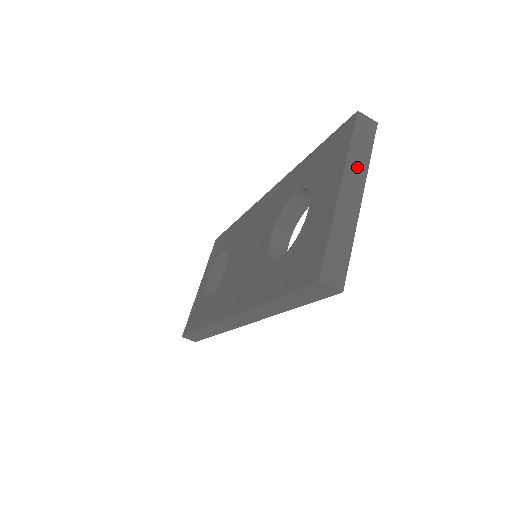
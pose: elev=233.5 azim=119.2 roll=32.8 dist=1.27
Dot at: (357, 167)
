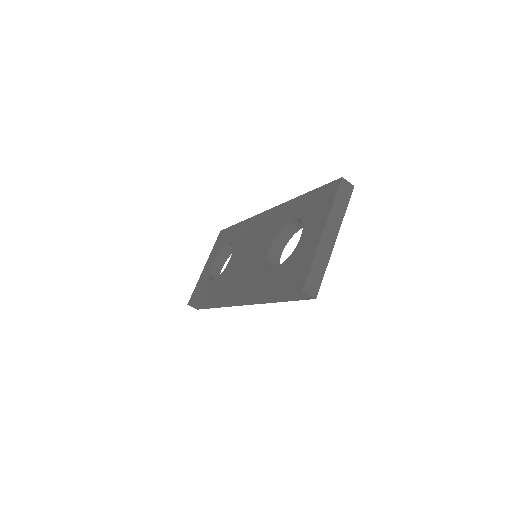
Dot at: (336, 217)
